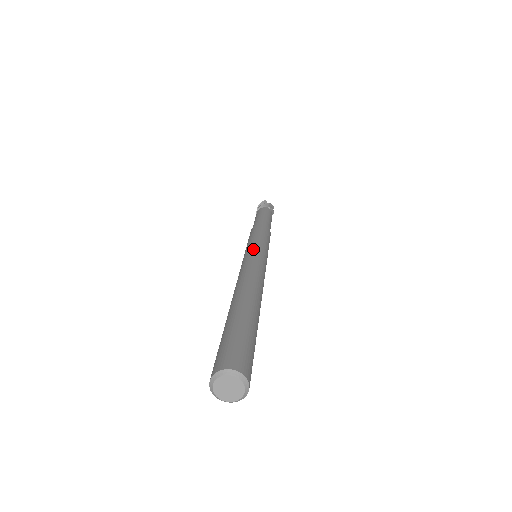
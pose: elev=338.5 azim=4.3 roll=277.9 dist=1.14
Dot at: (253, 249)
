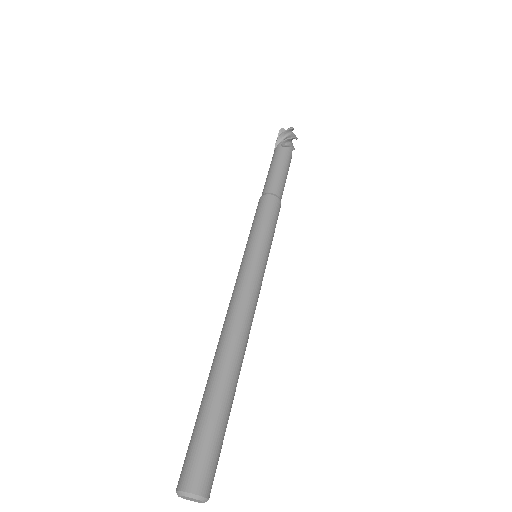
Dot at: (242, 261)
